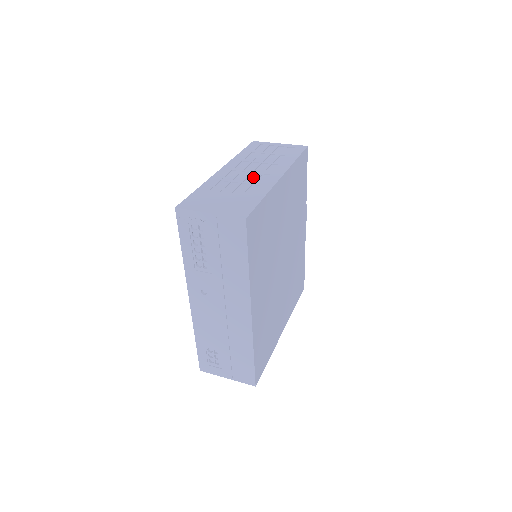
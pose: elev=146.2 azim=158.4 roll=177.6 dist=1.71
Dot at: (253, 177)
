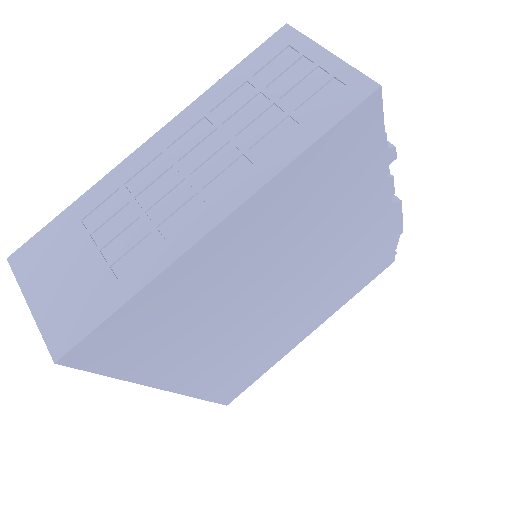
Dot at: (174, 199)
